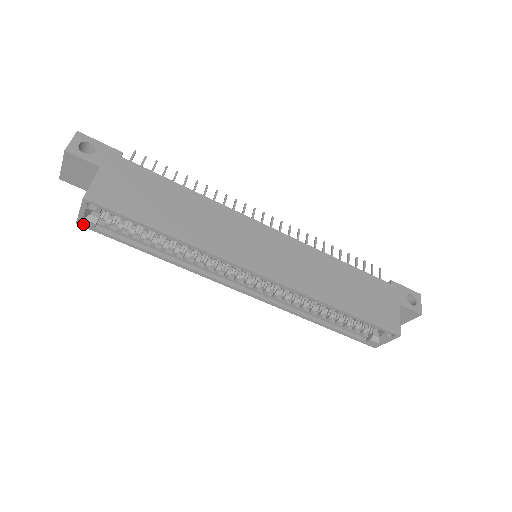
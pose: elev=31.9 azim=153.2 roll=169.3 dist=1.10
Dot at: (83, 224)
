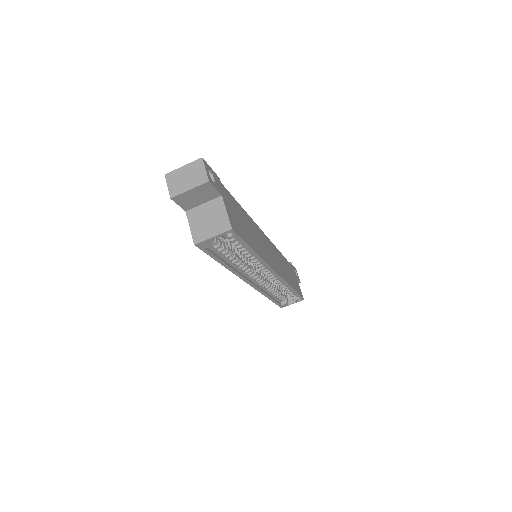
Dot at: (200, 245)
